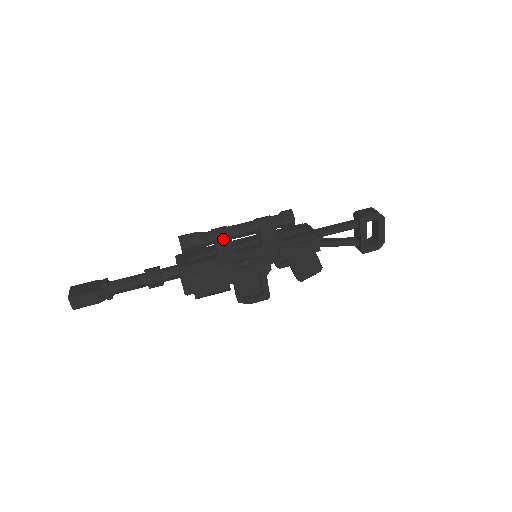
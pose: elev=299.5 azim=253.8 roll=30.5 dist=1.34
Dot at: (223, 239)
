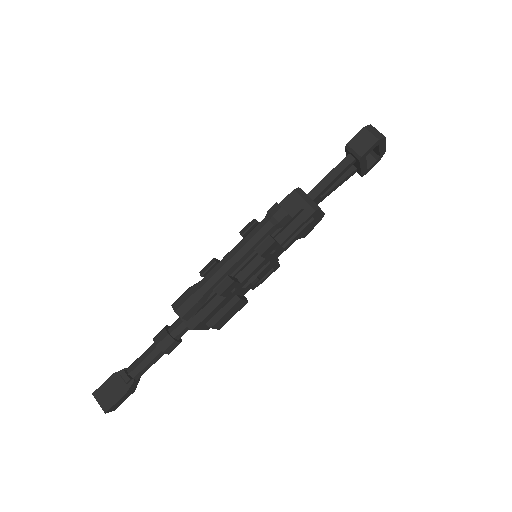
Dot at: (225, 287)
